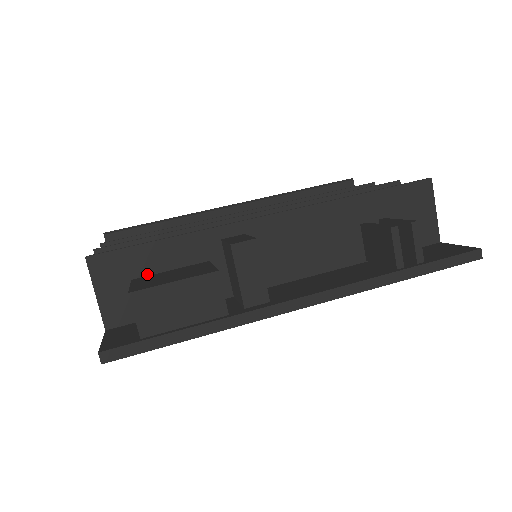
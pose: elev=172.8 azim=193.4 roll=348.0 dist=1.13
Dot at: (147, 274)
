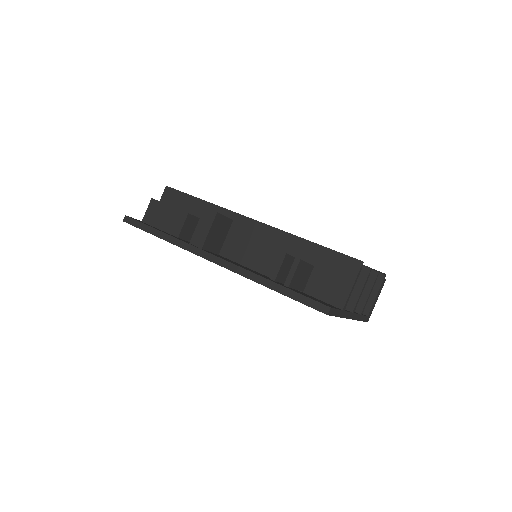
Dot at: occluded
